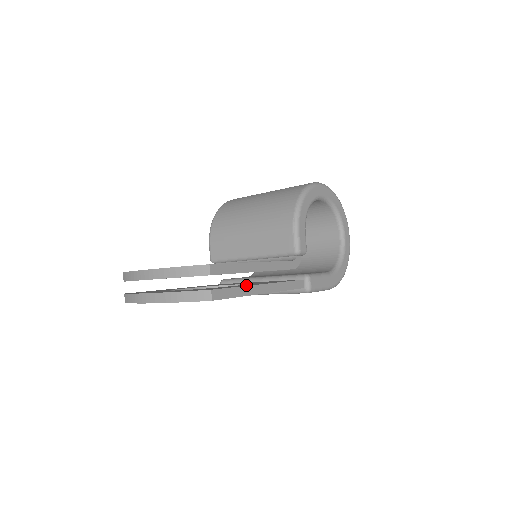
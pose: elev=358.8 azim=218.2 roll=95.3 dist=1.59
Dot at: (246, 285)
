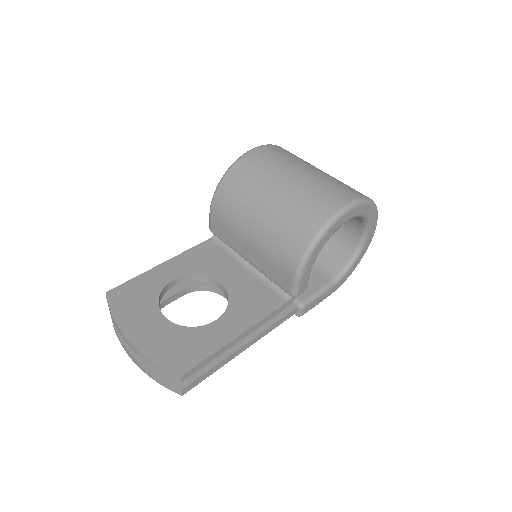
Dot at: (225, 351)
